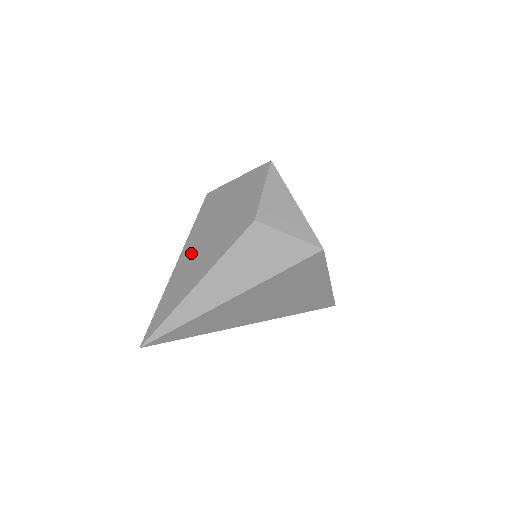
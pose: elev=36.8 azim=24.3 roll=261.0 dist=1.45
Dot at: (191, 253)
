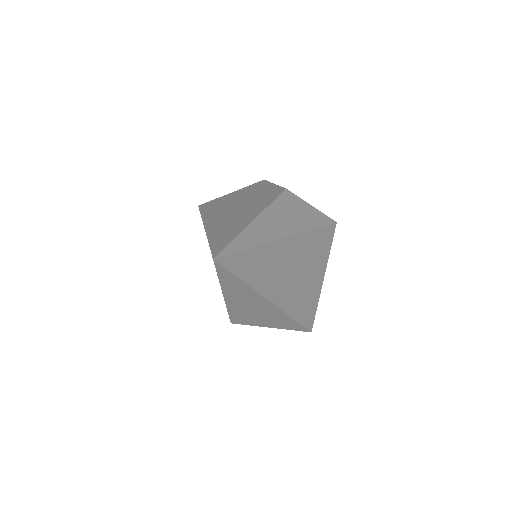
Dot at: (221, 217)
